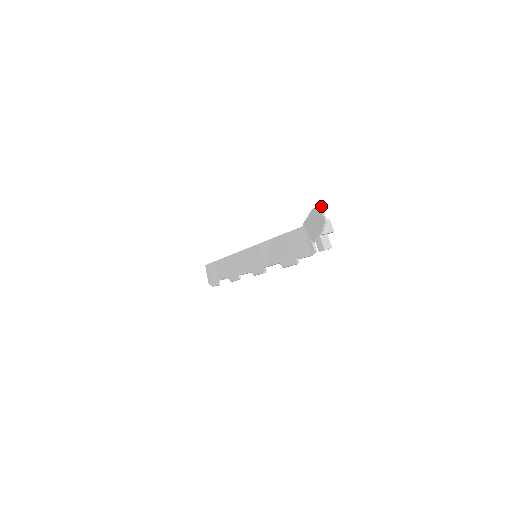
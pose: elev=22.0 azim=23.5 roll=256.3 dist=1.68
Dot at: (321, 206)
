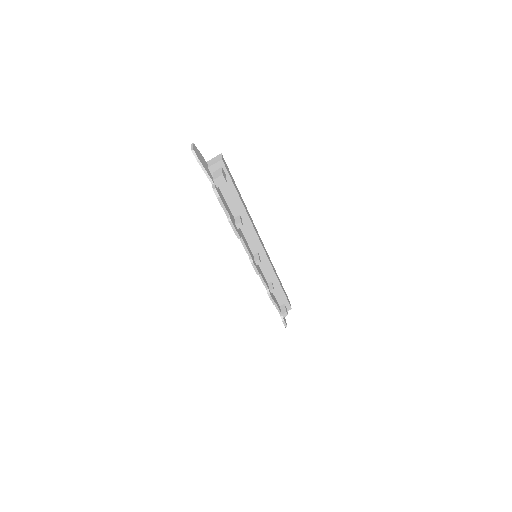
Dot at: (193, 144)
